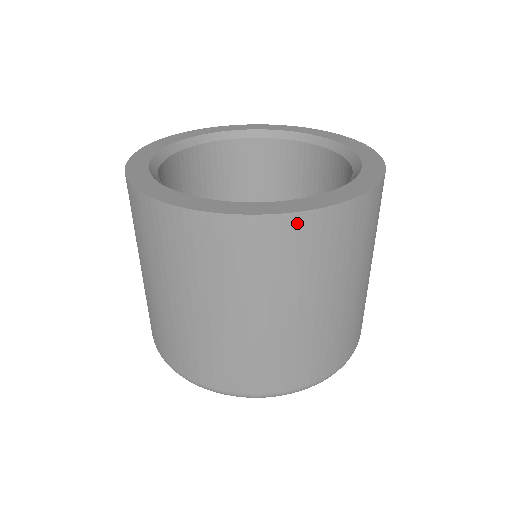
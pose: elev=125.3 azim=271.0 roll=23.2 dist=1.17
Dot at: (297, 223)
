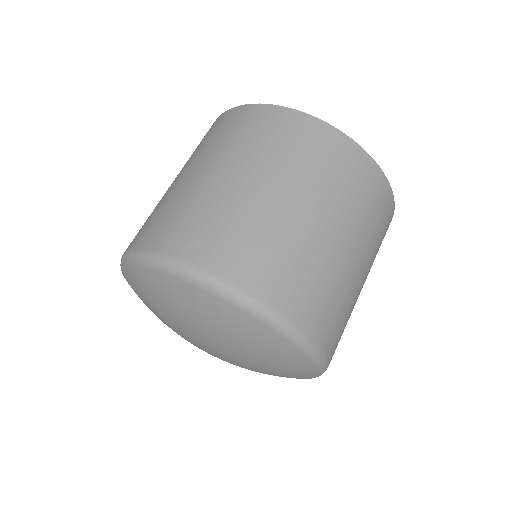
Dot at: (321, 129)
